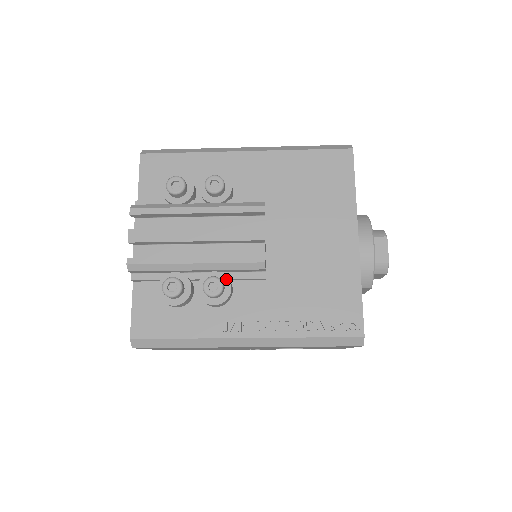
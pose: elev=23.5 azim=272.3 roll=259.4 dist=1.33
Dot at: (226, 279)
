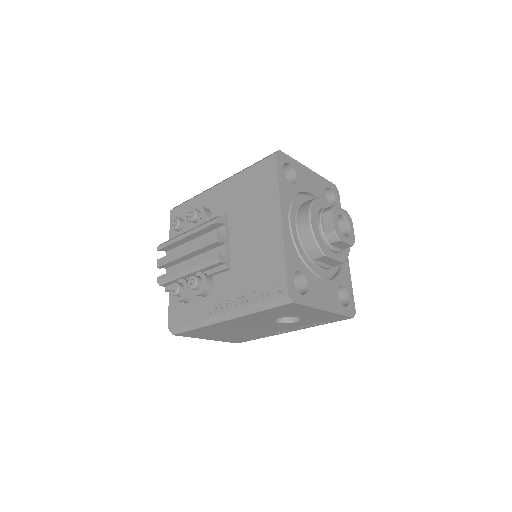
Dot at: (203, 275)
